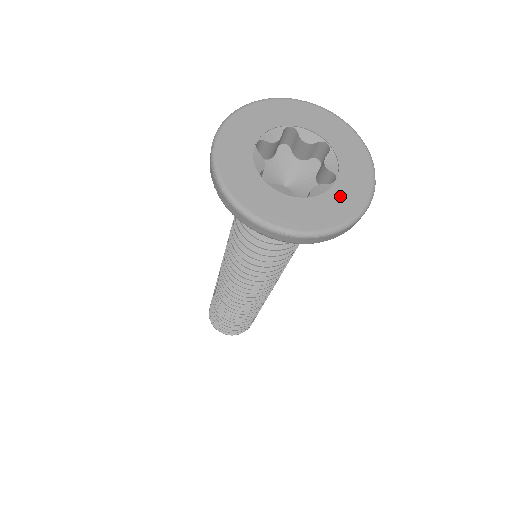
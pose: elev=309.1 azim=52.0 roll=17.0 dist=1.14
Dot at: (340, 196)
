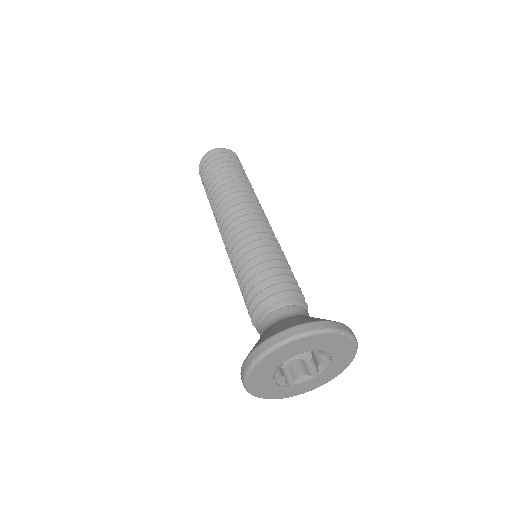
Dot at: (311, 384)
